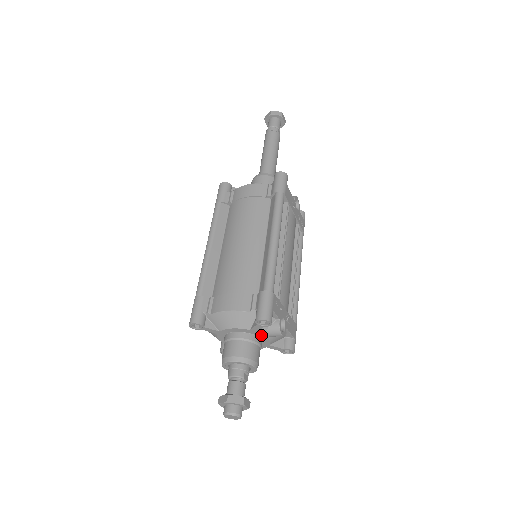
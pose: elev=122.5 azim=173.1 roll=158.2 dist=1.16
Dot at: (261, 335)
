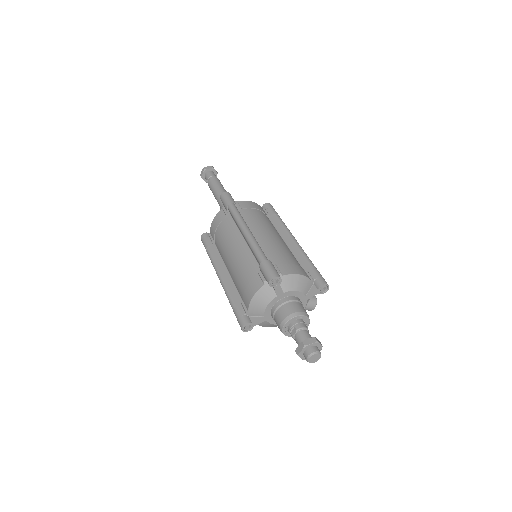
Dot at: (304, 304)
